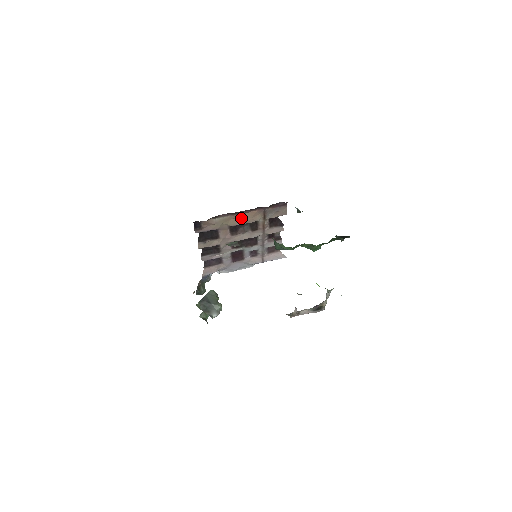
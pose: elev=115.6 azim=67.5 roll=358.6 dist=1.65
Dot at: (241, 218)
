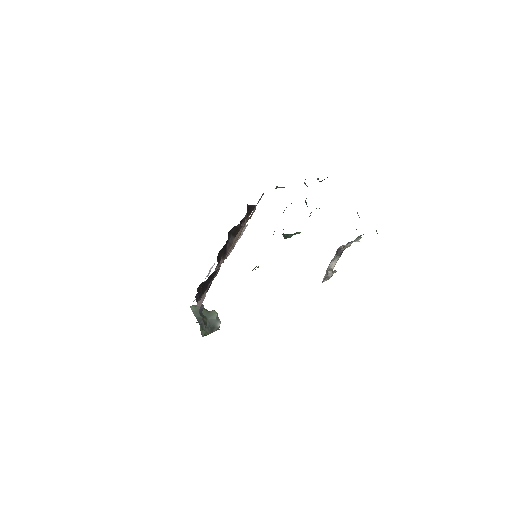
Dot at: (234, 240)
